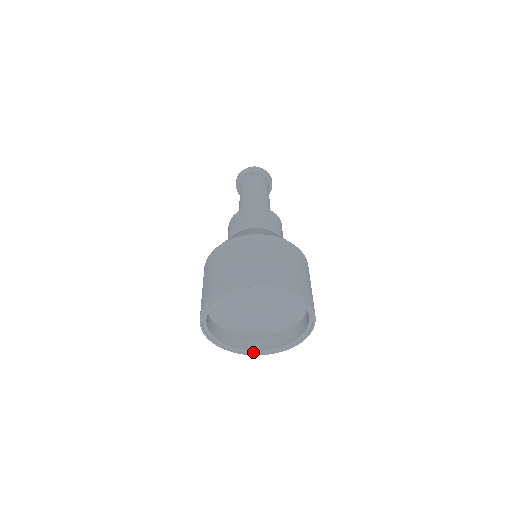
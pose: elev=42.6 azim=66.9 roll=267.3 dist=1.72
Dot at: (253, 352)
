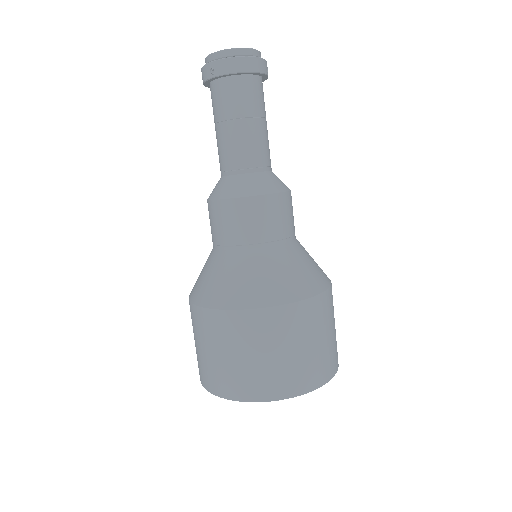
Dot at: occluded
